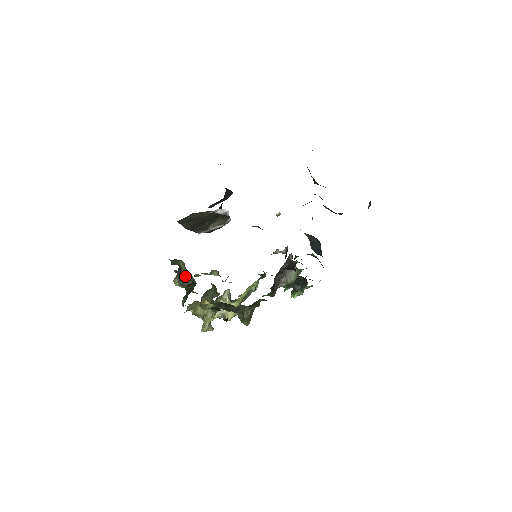
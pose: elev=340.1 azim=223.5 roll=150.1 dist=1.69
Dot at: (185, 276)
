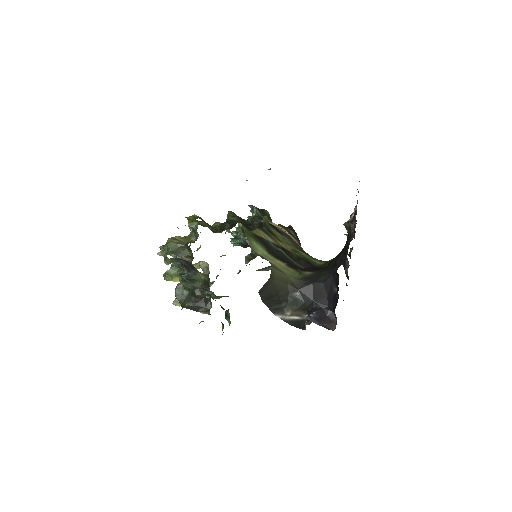
Dot at: (197, 281)
